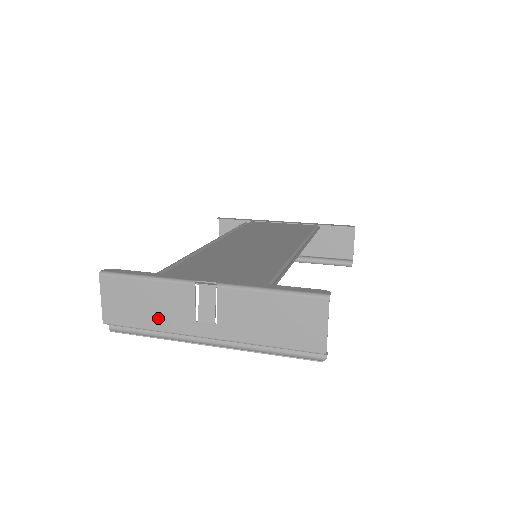
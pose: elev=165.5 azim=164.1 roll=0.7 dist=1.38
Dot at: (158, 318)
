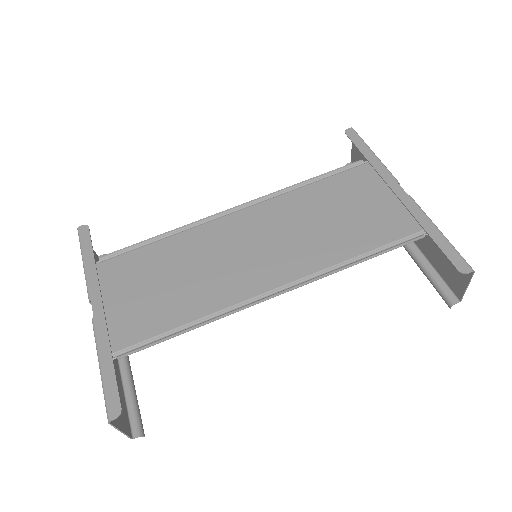
Dot at: occluded
